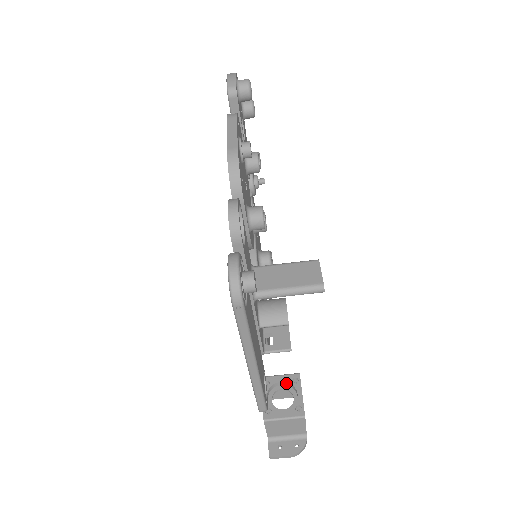
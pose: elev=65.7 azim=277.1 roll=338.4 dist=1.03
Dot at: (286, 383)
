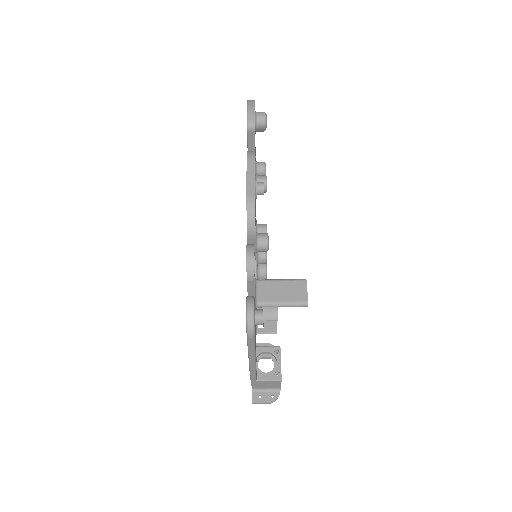
Dot at: (269, 353)
